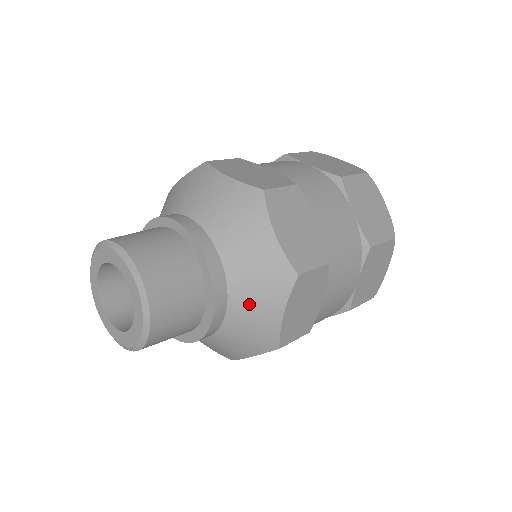
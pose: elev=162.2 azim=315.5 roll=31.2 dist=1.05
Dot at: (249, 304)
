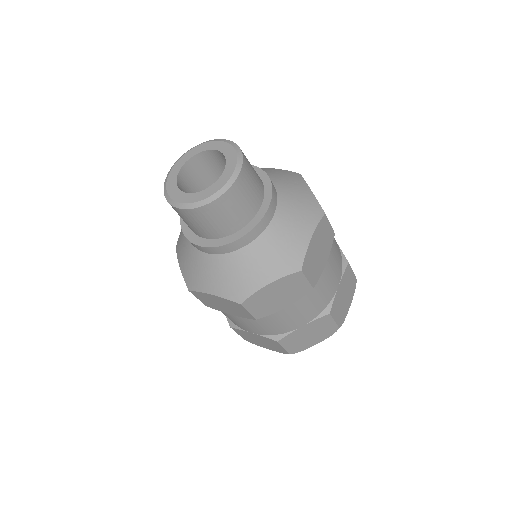
Dot at: (260, 257)
